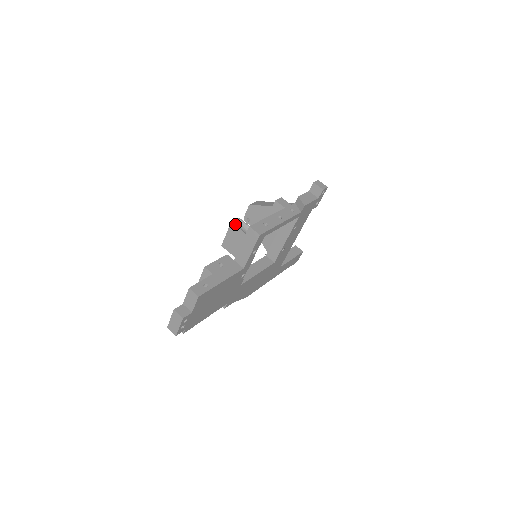
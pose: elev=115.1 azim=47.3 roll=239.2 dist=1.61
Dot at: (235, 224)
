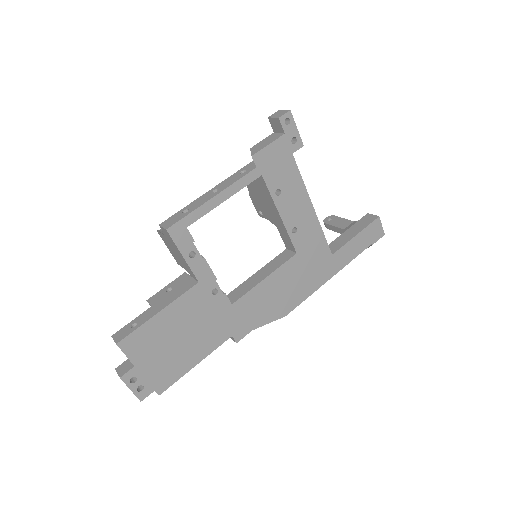
Dot at: occluded
